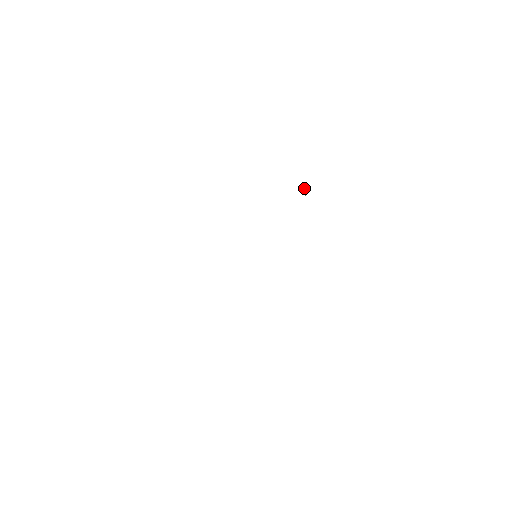
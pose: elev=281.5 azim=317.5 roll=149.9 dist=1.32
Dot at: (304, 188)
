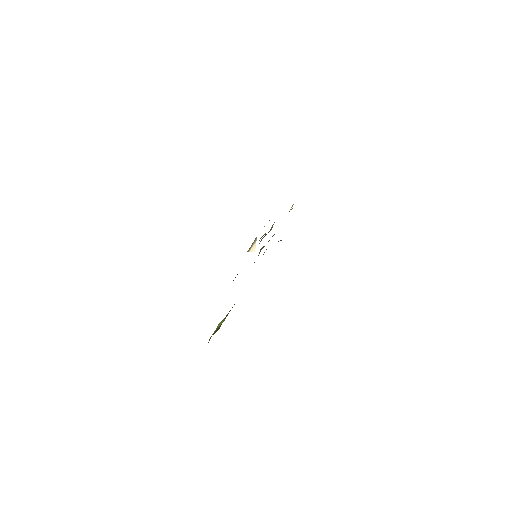
Dot at: occluded
